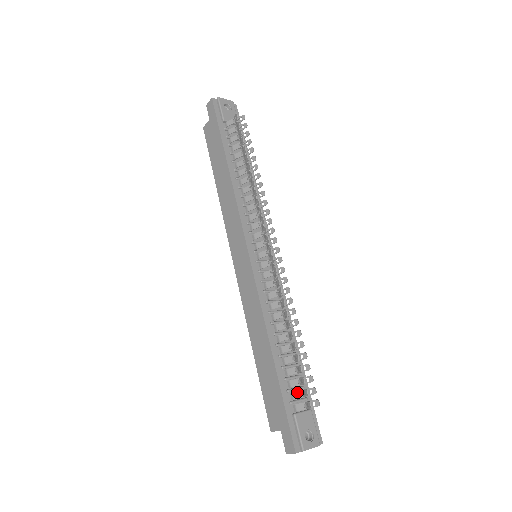
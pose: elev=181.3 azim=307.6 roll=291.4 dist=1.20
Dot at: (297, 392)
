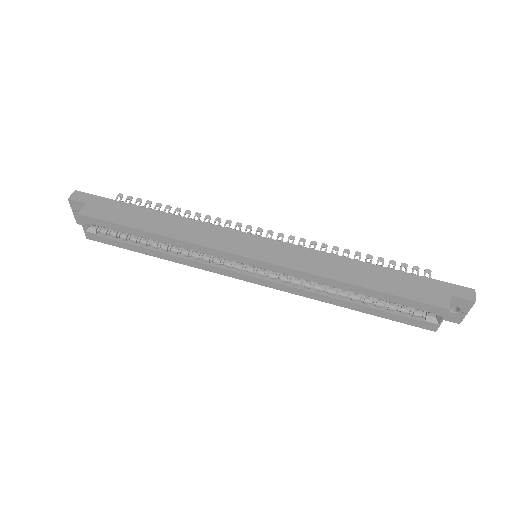
Dot at: occluded
